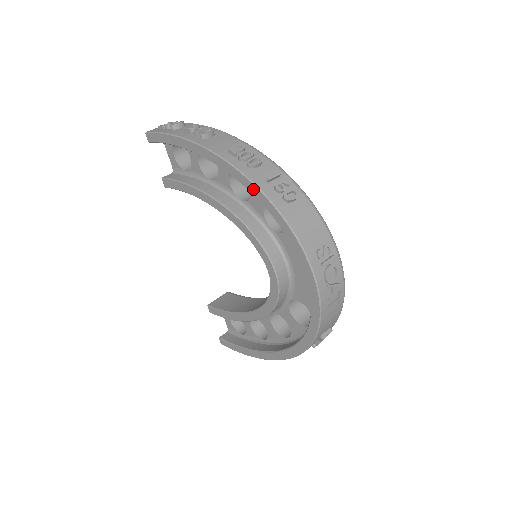
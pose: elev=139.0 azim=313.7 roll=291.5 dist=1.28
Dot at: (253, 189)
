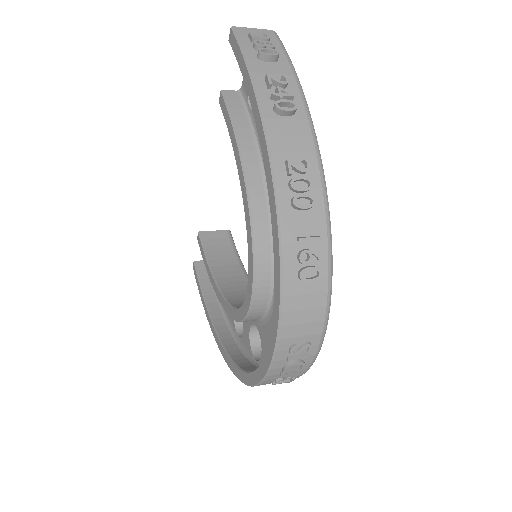
Dot at: (275, 235)
